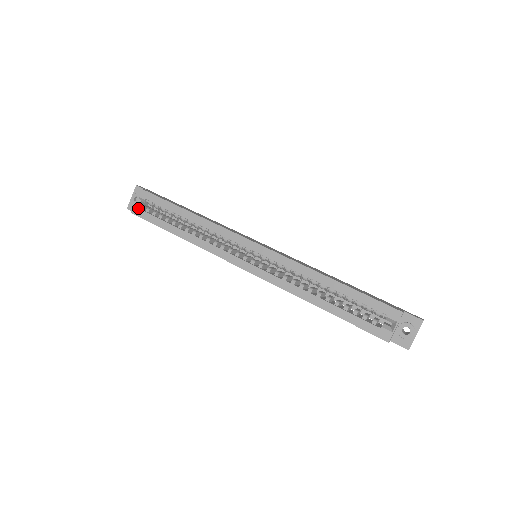
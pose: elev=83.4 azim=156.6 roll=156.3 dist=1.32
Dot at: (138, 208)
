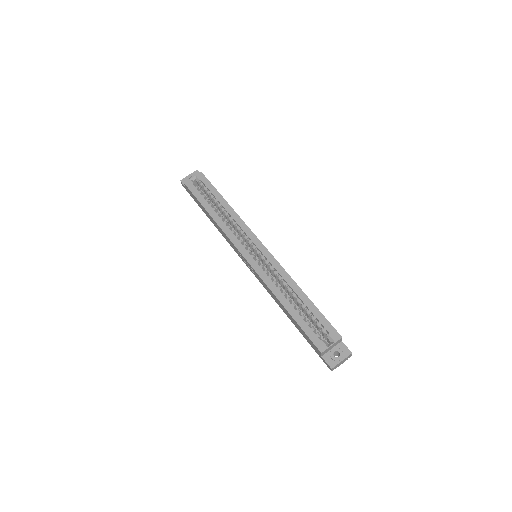
Dot at: (191, 182)
